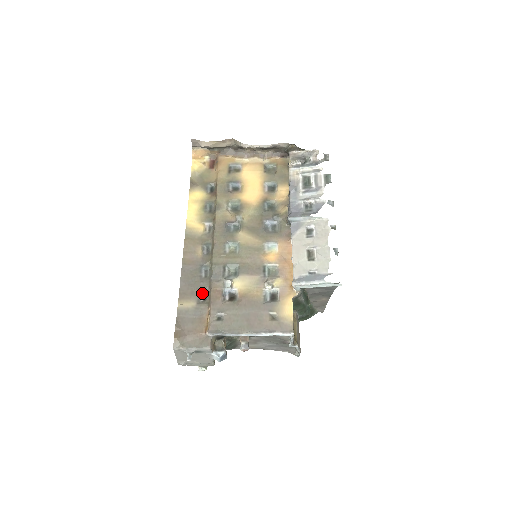
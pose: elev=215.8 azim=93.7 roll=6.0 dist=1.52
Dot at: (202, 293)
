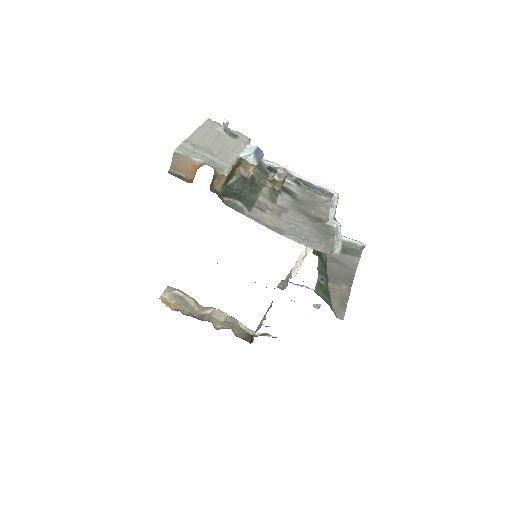
Dot at: occluded
